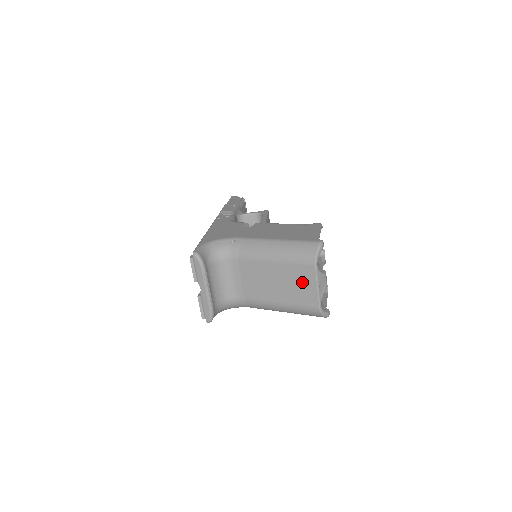
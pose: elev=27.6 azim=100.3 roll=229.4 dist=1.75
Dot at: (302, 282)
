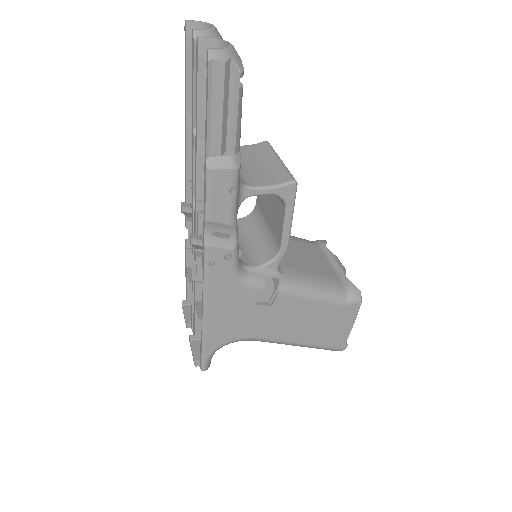
Dot at: occluded
